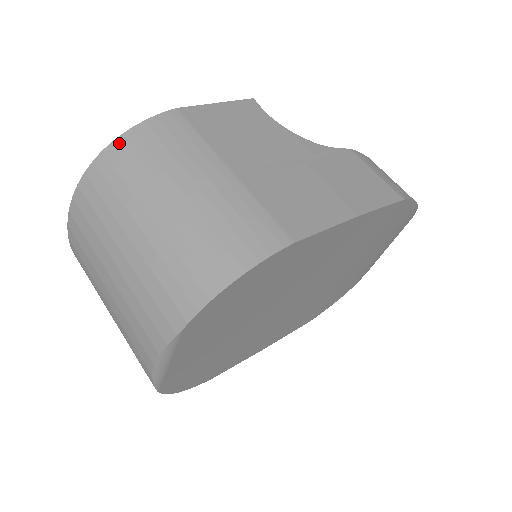
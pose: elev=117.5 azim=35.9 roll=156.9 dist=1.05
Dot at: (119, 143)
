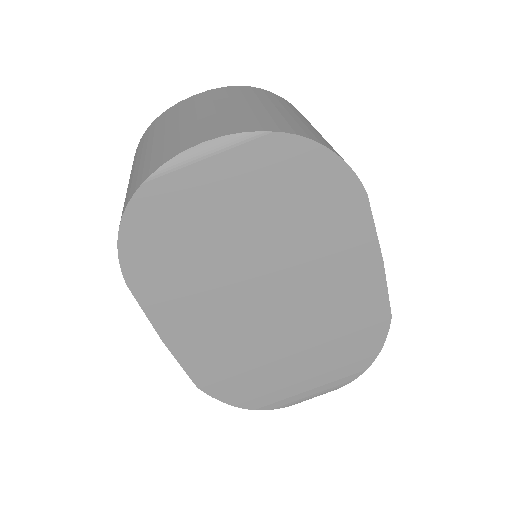
Dot at: (285, 100)
